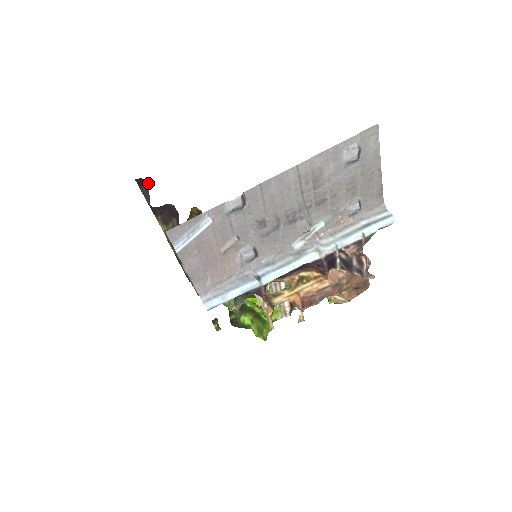
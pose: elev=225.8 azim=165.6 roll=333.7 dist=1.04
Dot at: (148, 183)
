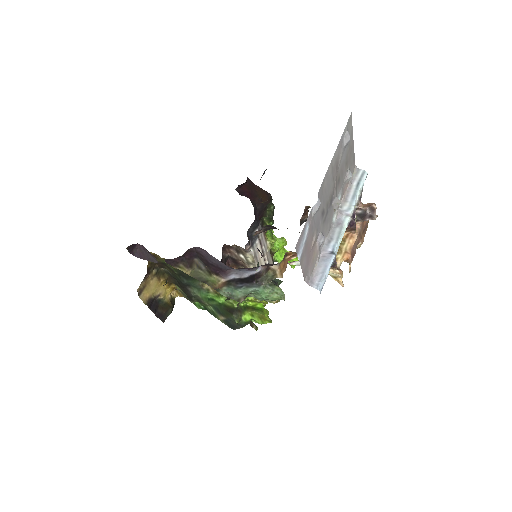
Dot at: (139, 245)
